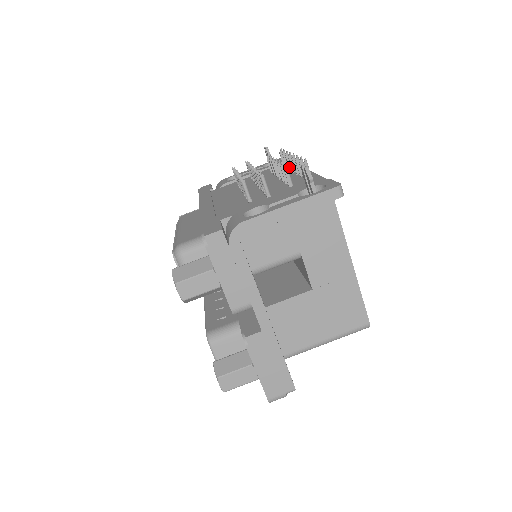
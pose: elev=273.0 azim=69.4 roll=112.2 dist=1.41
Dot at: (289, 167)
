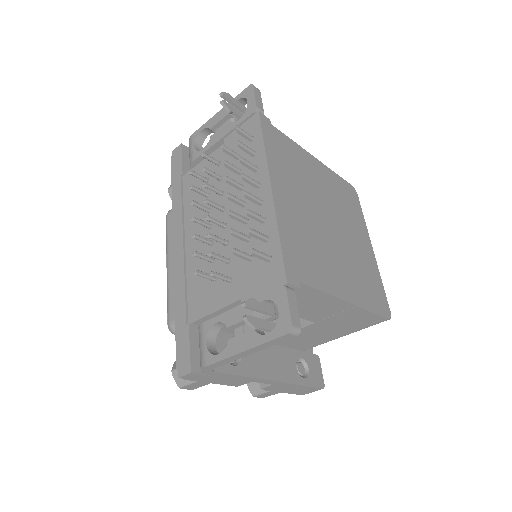
Dot at: occluded
